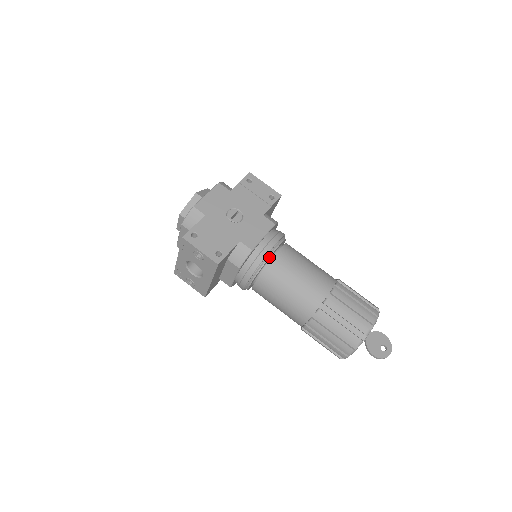
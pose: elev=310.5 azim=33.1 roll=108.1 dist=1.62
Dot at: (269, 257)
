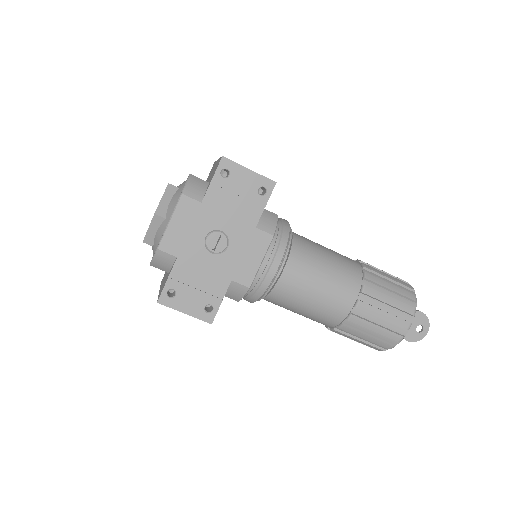
Dot at: (273, 284)
